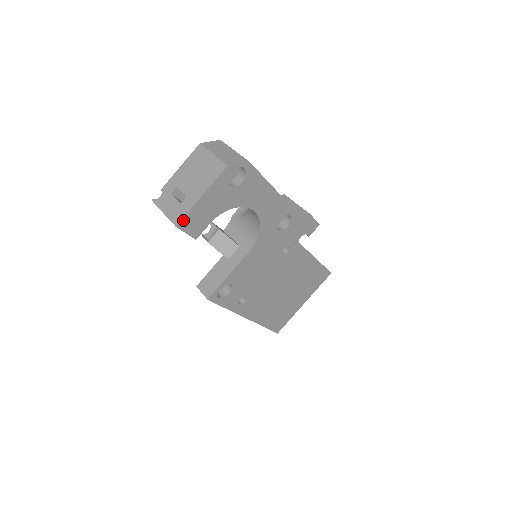
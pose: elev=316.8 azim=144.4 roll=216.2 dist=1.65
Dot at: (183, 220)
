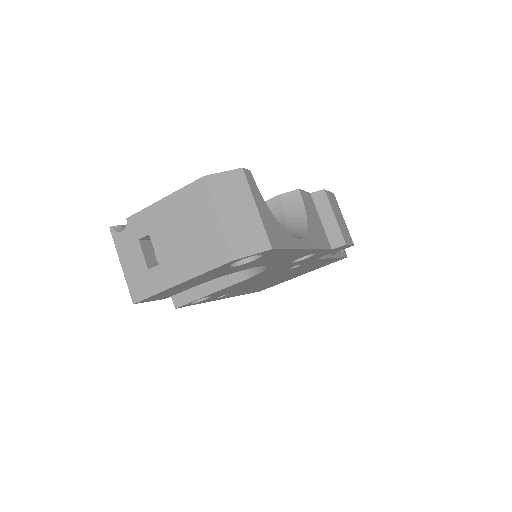
Dot at: (146, 298)
